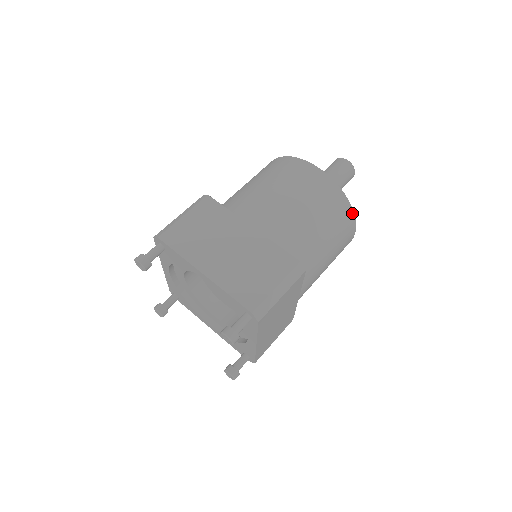
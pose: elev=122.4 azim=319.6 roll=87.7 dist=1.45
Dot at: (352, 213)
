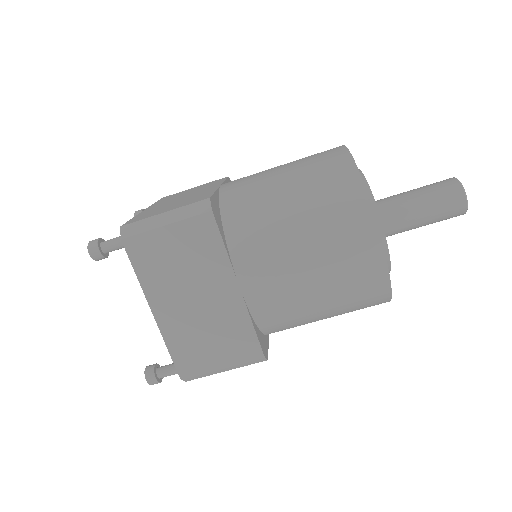
Dot at: (388, 301)
